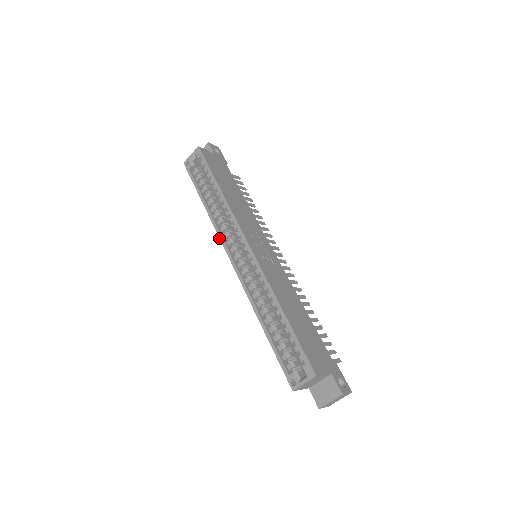
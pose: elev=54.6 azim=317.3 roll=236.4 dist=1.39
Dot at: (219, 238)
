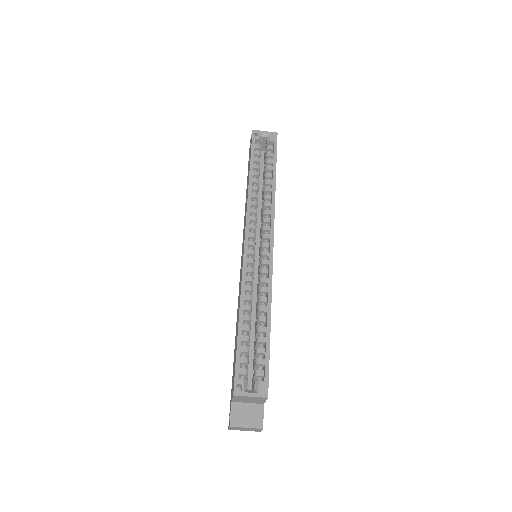
Dot at: (246, 215)
